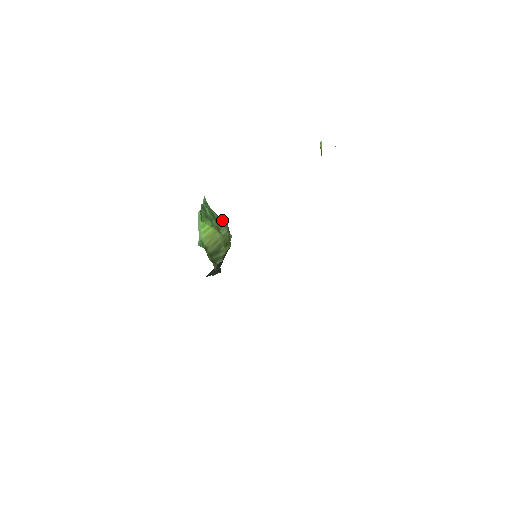
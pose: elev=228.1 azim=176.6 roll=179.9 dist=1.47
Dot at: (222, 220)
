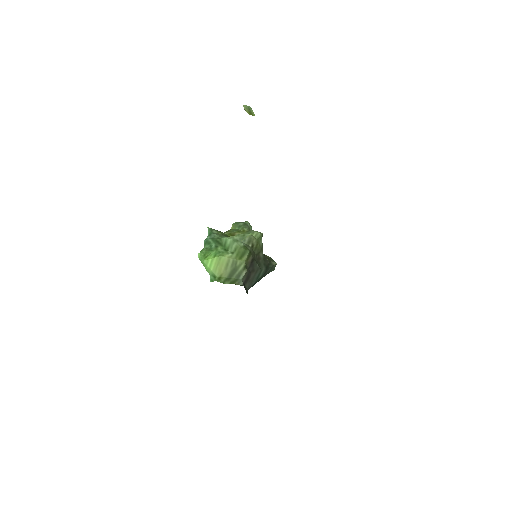
Dot at: (227, 239)
